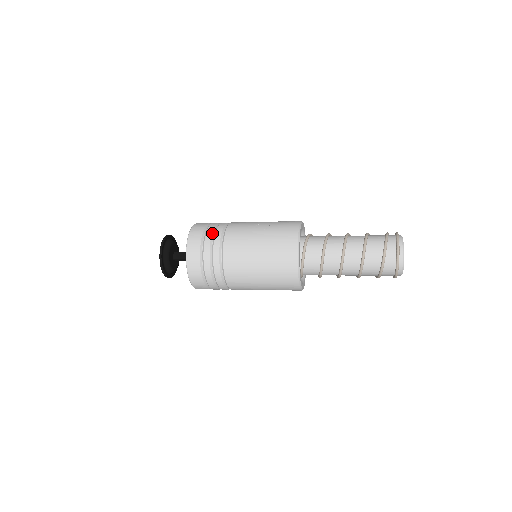
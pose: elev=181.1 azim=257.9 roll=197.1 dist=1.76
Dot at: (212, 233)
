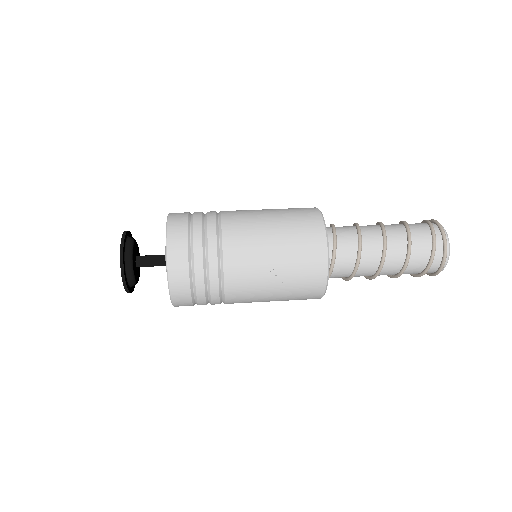
Dot at: (205, 291)
